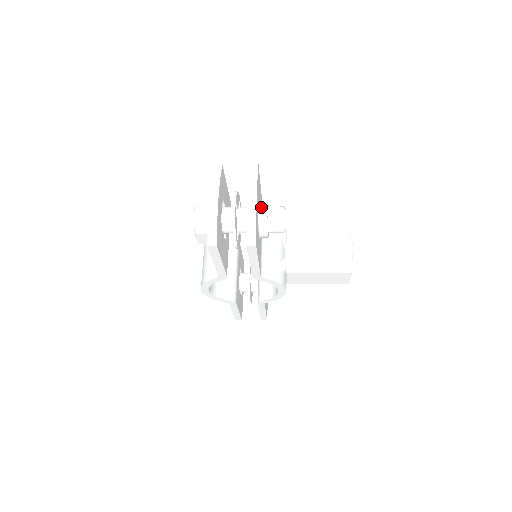
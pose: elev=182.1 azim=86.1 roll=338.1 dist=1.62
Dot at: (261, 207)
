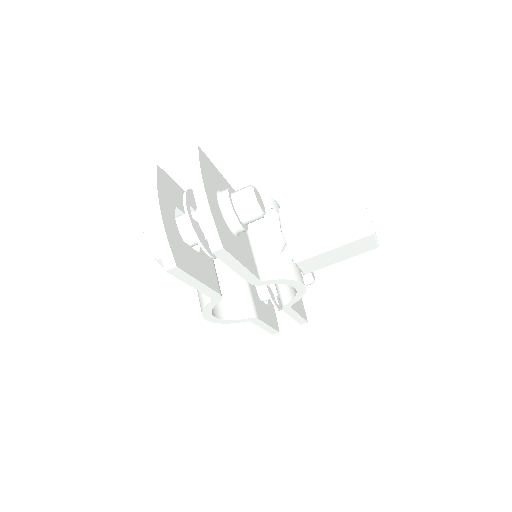
Dot at: (221, 197)
